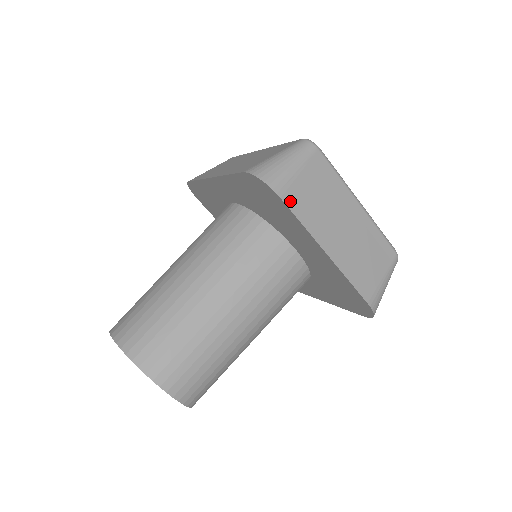
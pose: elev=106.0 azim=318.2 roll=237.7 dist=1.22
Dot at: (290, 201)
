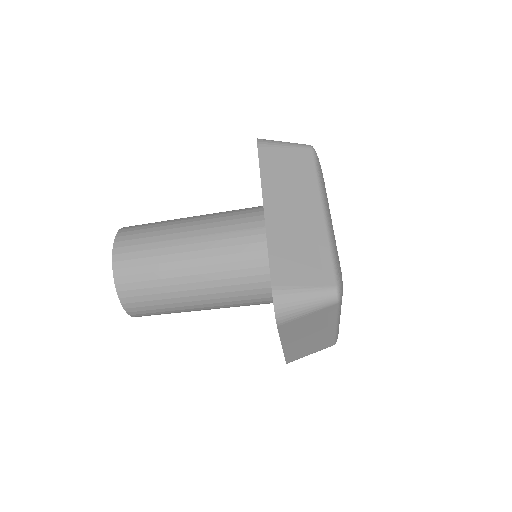
Dot at: (283, 327)
